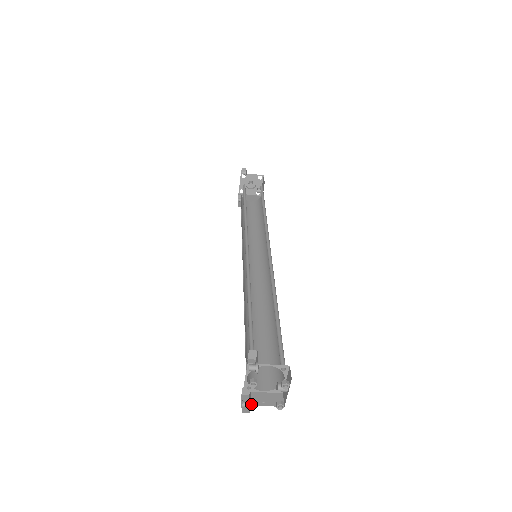
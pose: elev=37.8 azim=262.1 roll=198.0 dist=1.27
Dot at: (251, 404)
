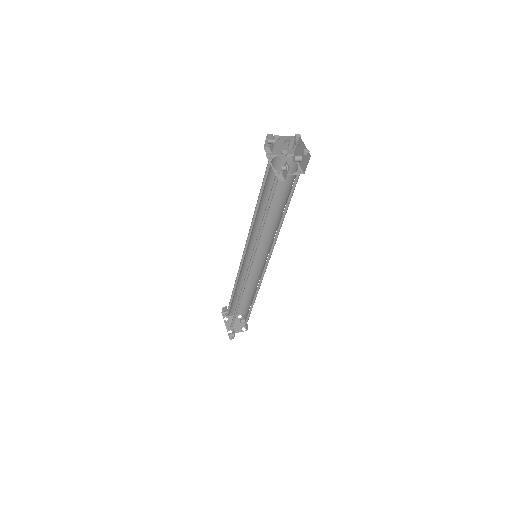
Dot at: (227, 321)
